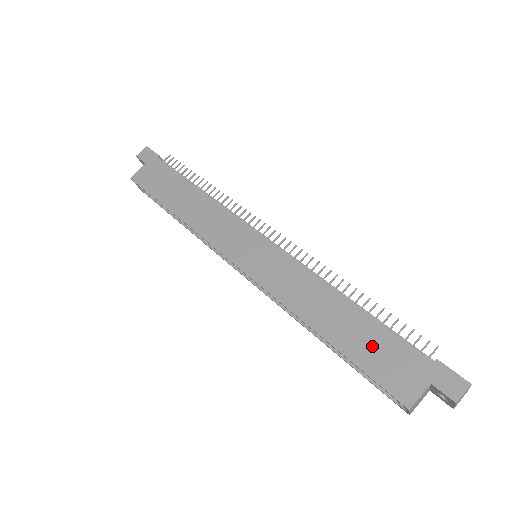
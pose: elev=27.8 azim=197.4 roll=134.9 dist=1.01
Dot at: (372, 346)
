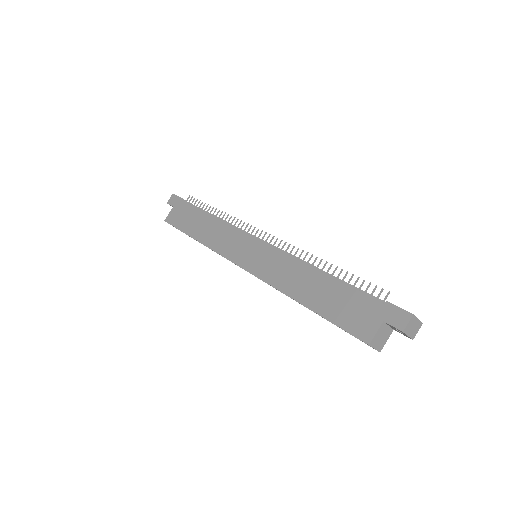
Dot at: (339, 303)
